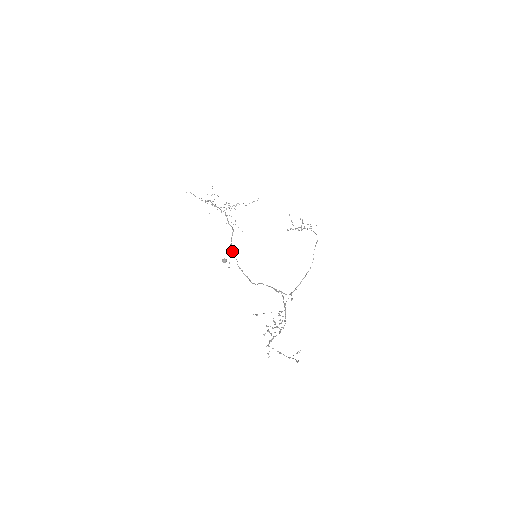
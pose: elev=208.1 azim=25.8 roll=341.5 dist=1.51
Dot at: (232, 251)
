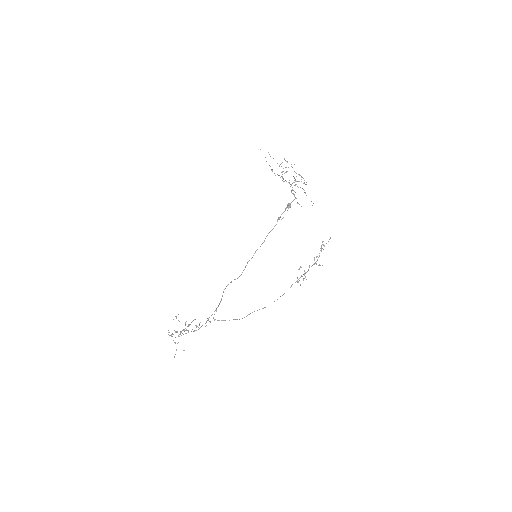
Dot at: occluded
